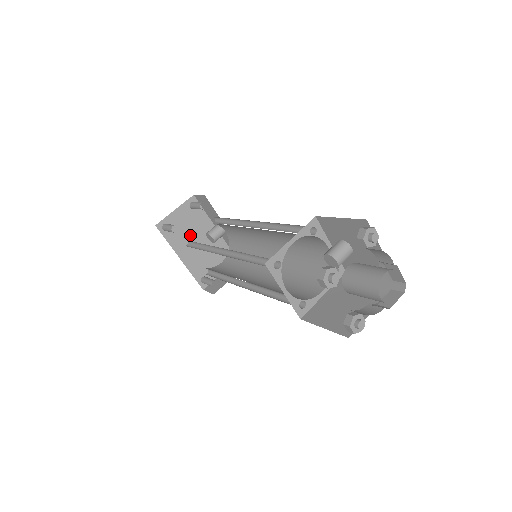
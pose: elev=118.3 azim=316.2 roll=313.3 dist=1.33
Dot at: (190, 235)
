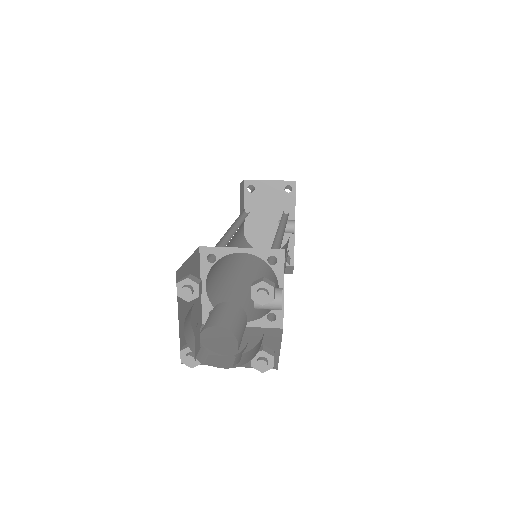
Dot at: (267, 211)
